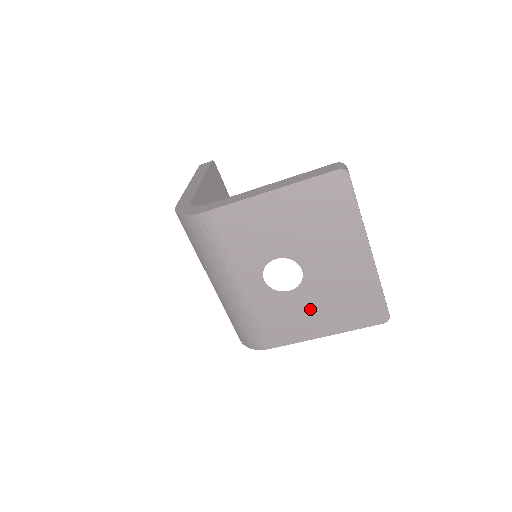
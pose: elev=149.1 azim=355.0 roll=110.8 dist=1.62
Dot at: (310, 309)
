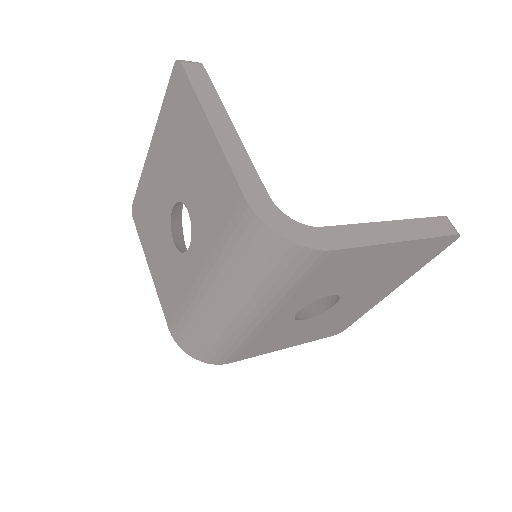
Dot at: (302, 331)
